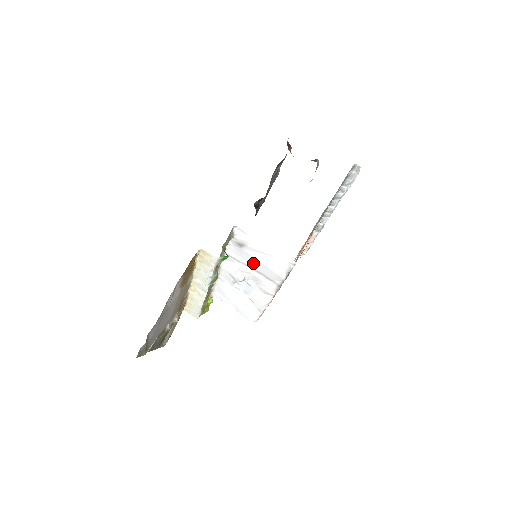
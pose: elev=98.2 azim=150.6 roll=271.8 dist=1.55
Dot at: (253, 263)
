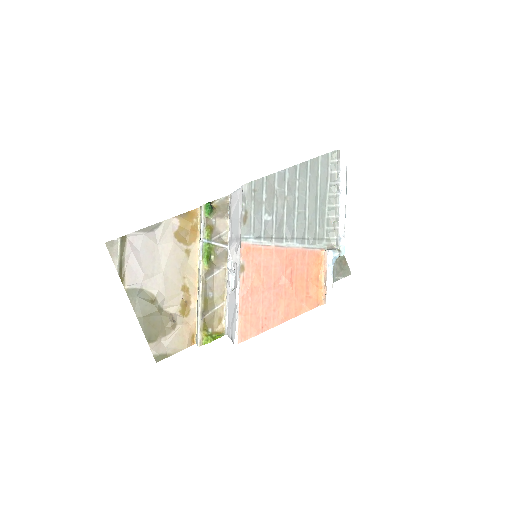
Dot at: (234, 229)
